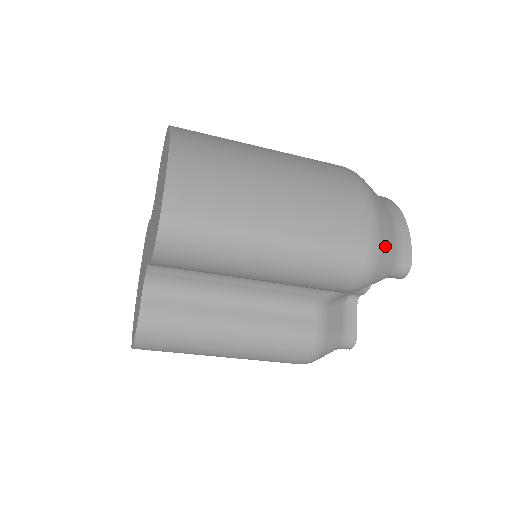
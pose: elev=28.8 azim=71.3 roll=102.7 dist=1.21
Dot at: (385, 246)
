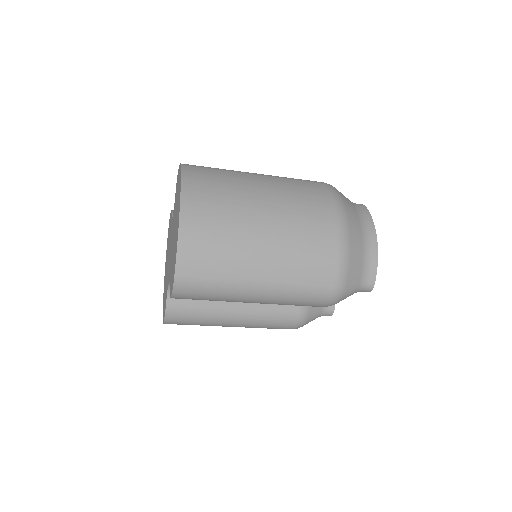
Dot at: (351, 280)
